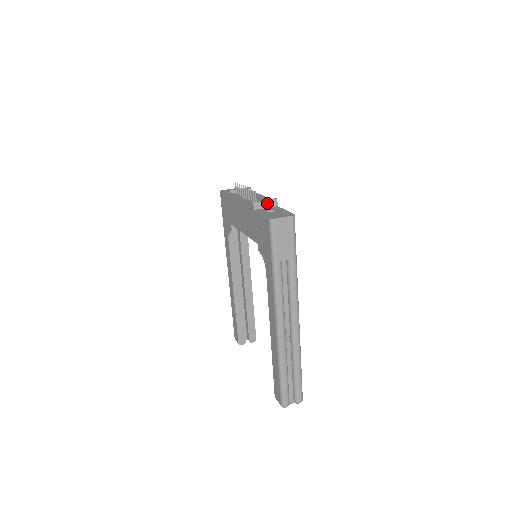
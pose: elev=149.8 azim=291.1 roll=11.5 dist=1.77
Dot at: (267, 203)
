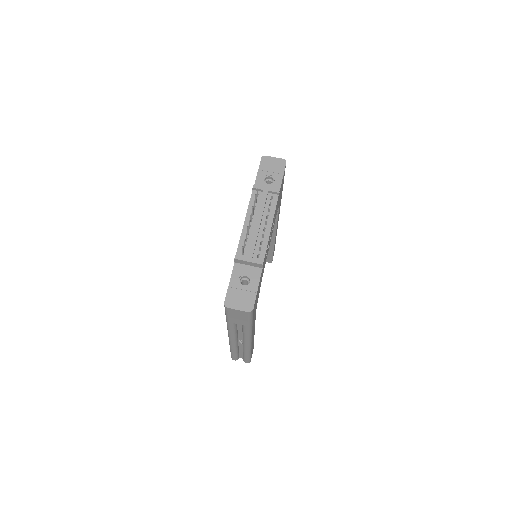
Dot at: (250, 263)
